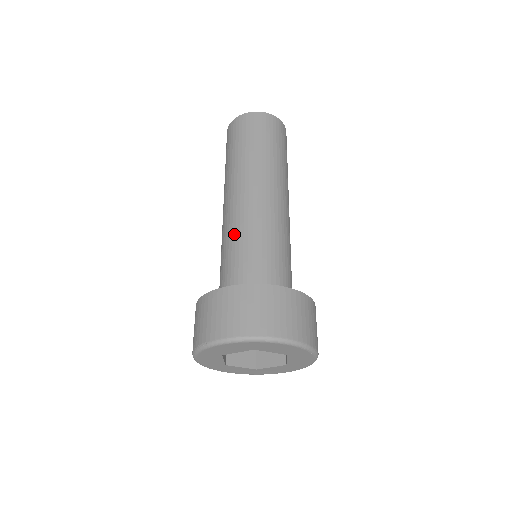
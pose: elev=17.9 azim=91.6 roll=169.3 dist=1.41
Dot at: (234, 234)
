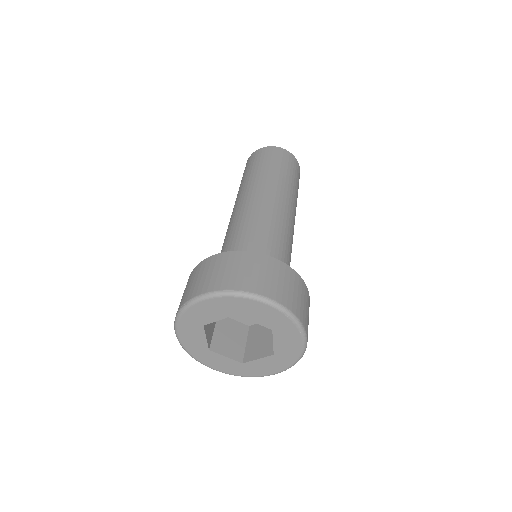
Dot at: (235, 227)
